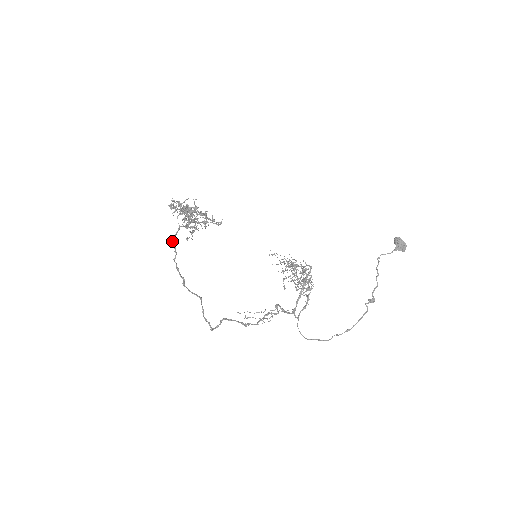
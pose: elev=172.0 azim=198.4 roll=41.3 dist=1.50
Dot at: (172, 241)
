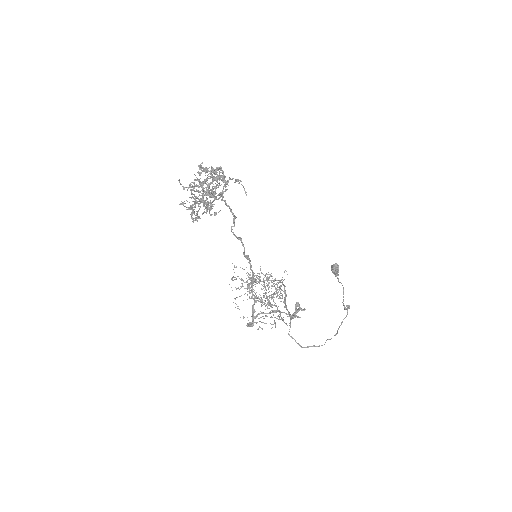
Dot at: occluded
